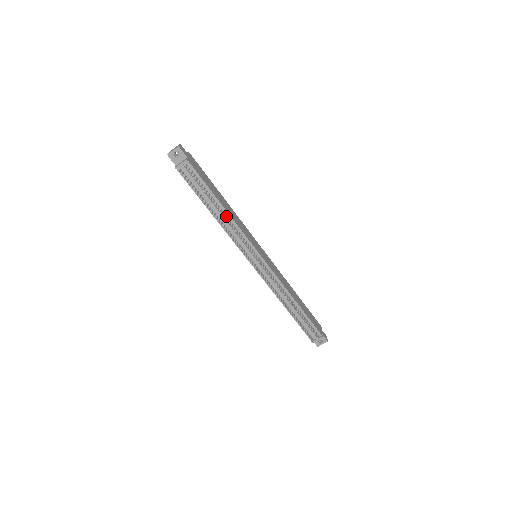
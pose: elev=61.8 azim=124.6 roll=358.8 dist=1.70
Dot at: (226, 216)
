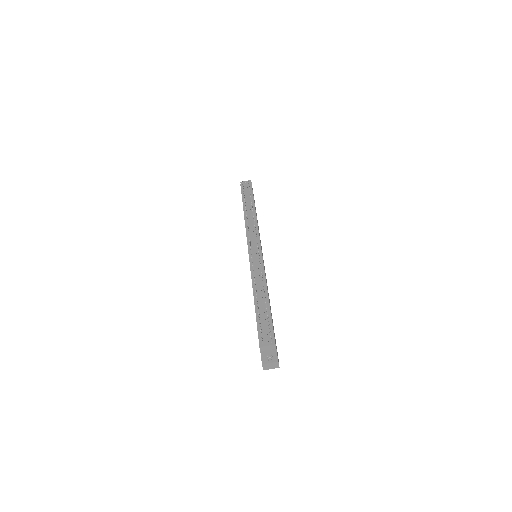
Dot at: occluded
